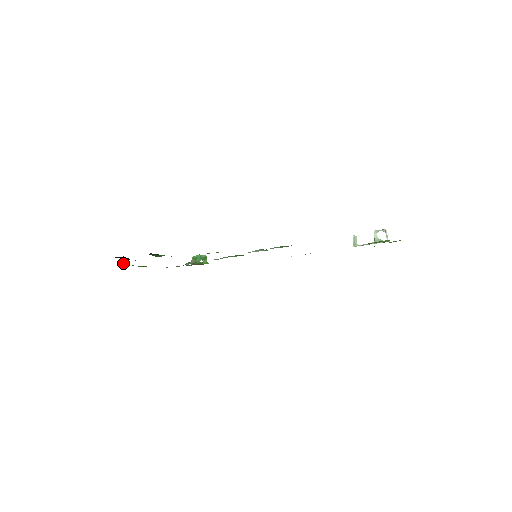
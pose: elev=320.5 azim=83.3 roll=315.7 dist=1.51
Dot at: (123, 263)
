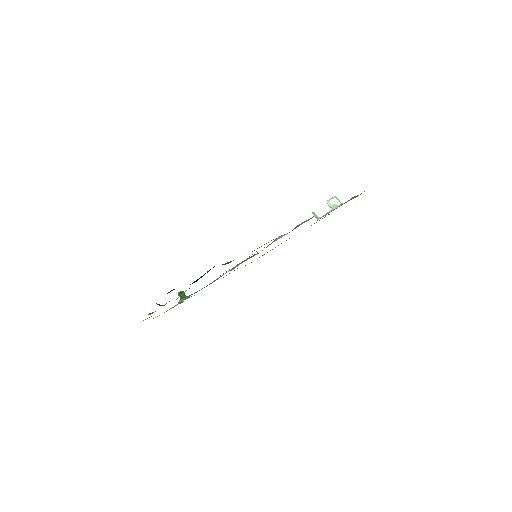
Dot at: (161, 305)
